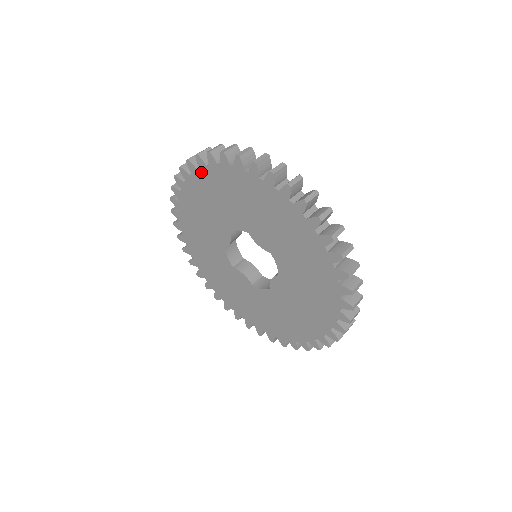
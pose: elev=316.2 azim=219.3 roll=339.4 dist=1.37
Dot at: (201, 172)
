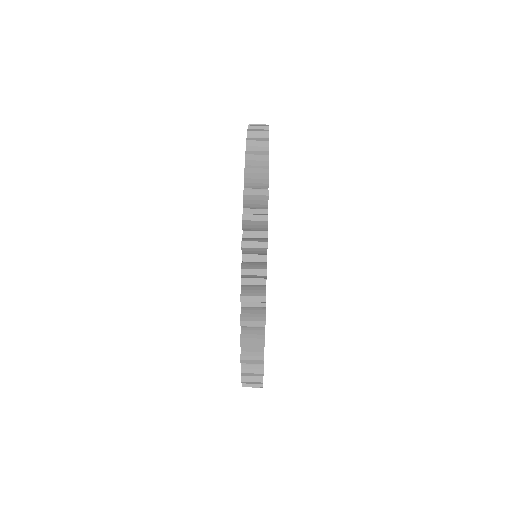
Dot at: occluded
